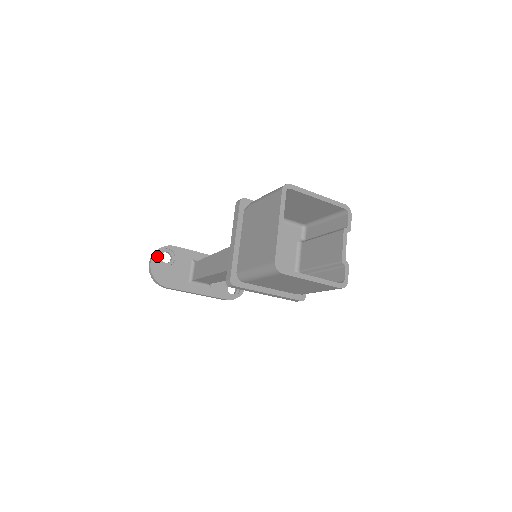
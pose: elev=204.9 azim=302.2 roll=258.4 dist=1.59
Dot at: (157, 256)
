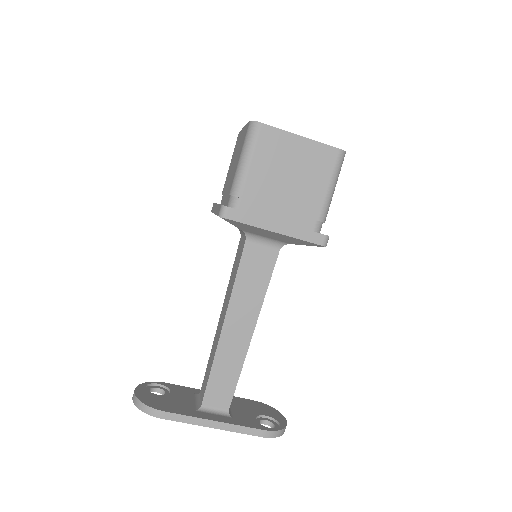
Dot at: (143, 387)
